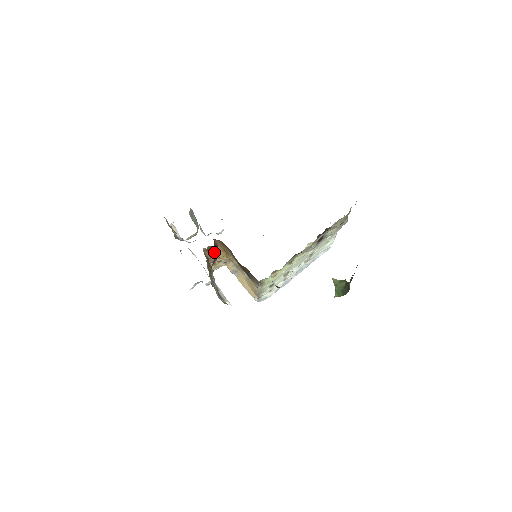
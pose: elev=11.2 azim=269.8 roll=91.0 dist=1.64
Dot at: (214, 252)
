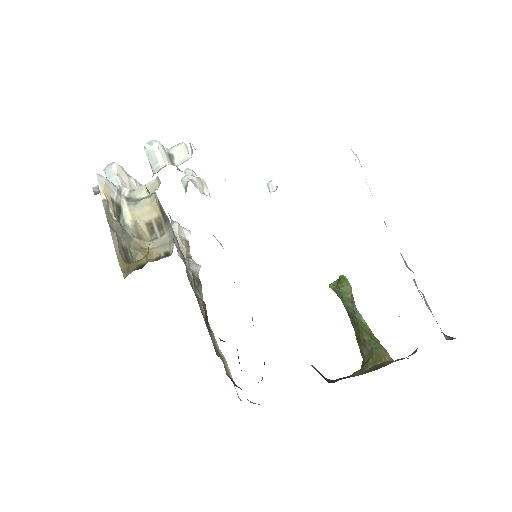
Dot at: occluded
